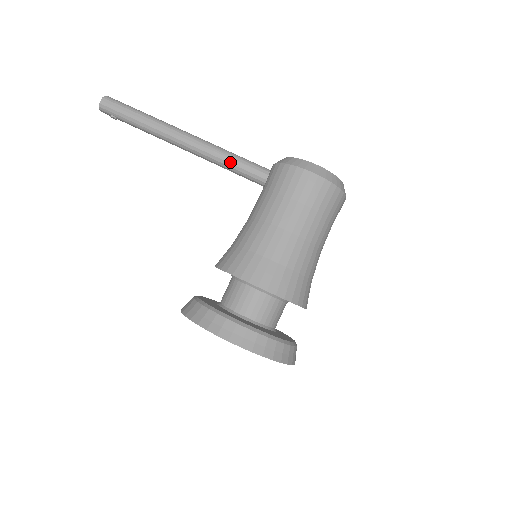
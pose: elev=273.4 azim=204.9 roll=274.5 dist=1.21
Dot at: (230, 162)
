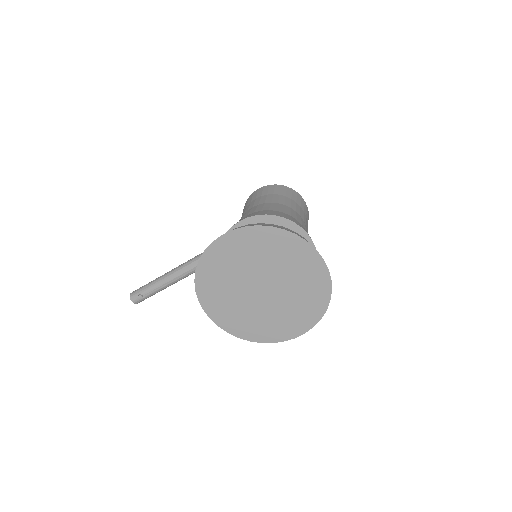
Dot at: occluded
